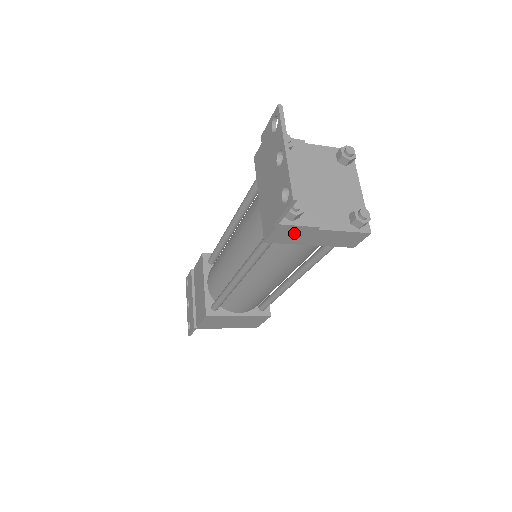
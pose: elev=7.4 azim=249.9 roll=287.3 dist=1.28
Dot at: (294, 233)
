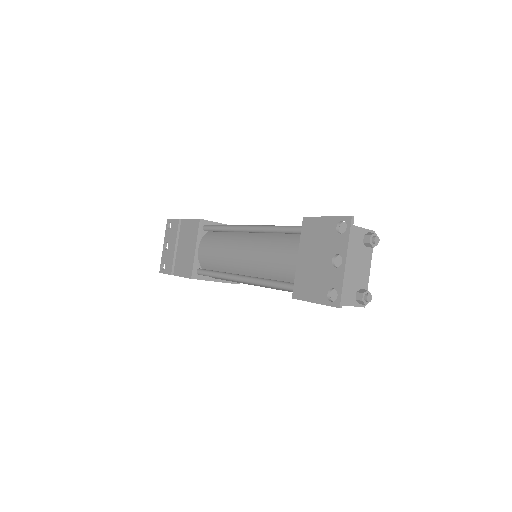
Dot at: occluded
